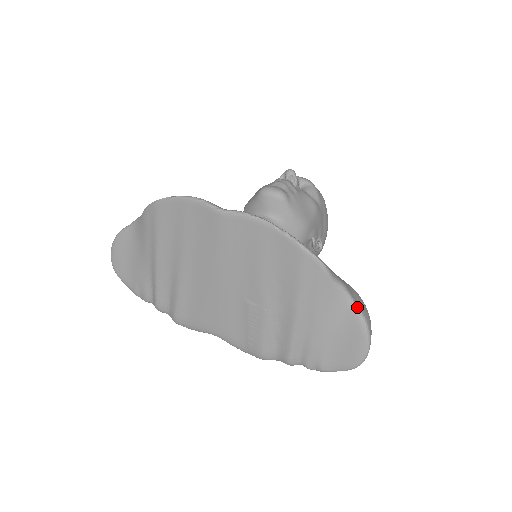
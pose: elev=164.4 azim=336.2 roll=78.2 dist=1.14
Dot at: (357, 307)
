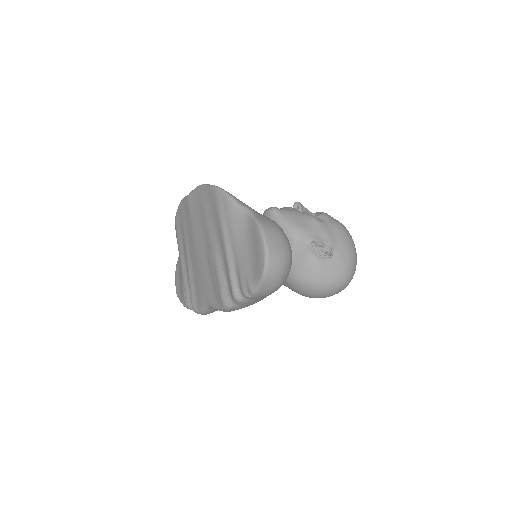
Dot at: (255, 218)
